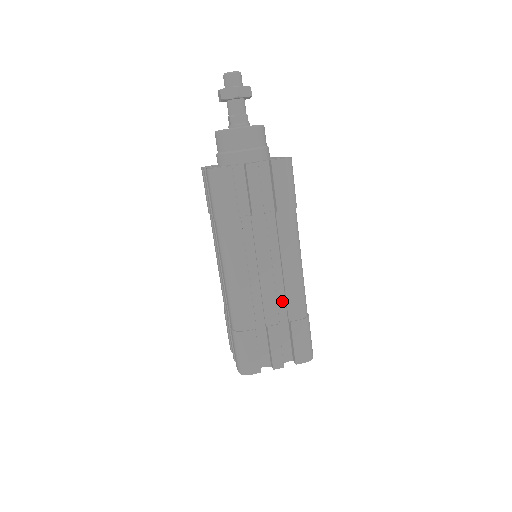
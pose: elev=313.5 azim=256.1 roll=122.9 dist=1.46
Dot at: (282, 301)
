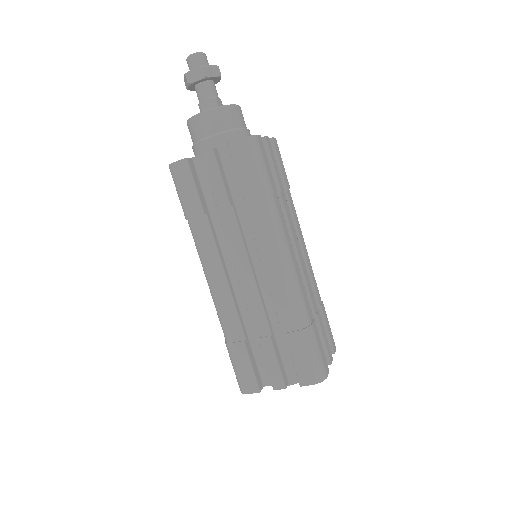
Dot at: occluded
